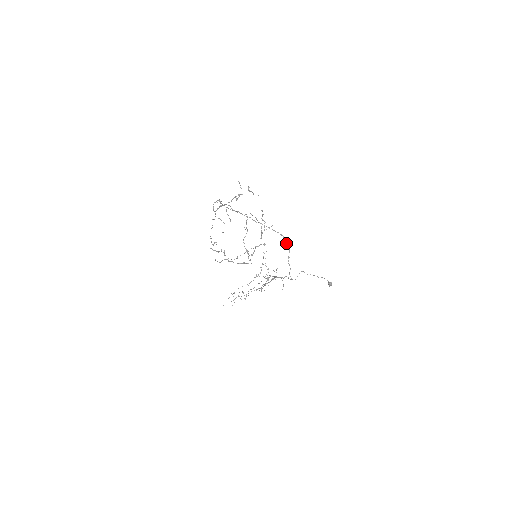
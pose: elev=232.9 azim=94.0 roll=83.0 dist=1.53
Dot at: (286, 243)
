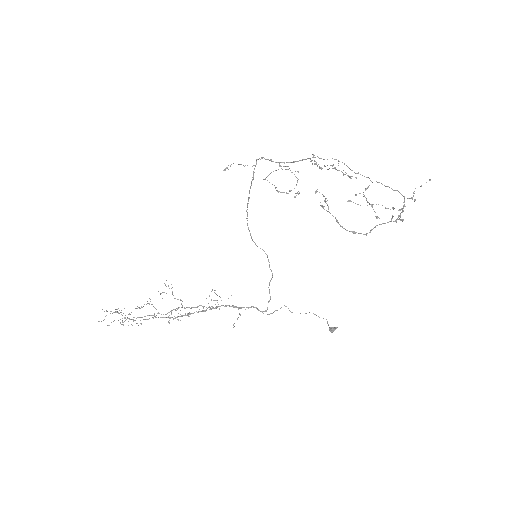
Dot at: (269, 265)
